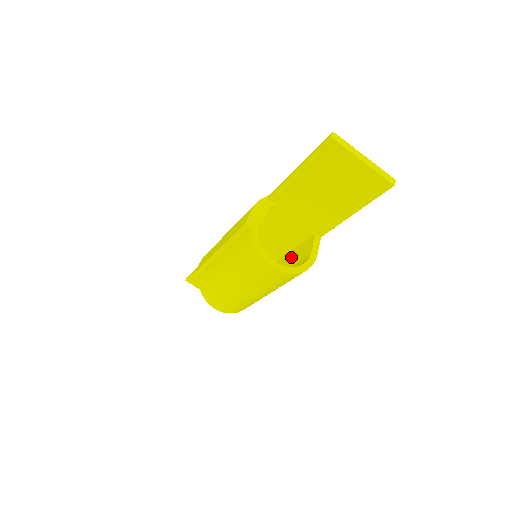
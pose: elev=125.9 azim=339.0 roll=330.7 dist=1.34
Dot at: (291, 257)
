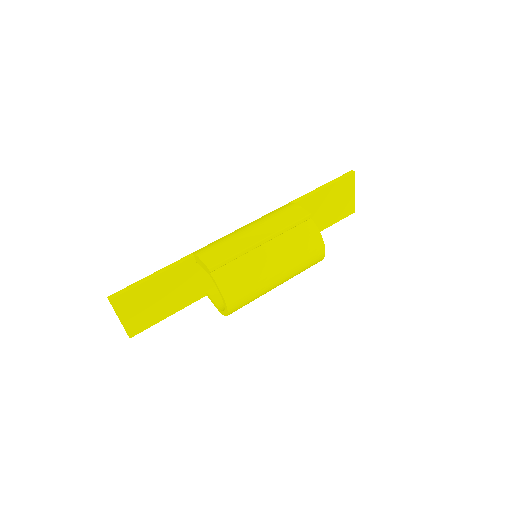
Dot at: occluded
